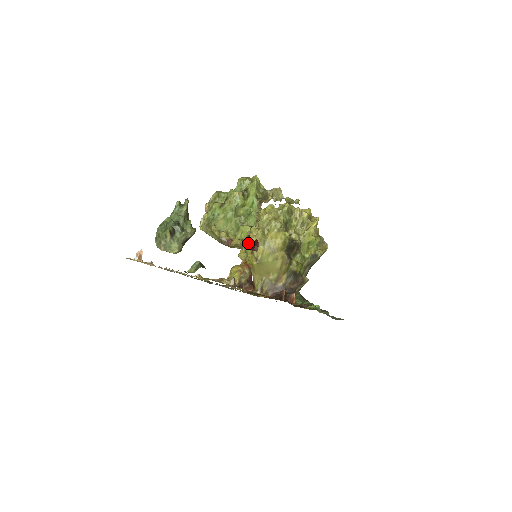
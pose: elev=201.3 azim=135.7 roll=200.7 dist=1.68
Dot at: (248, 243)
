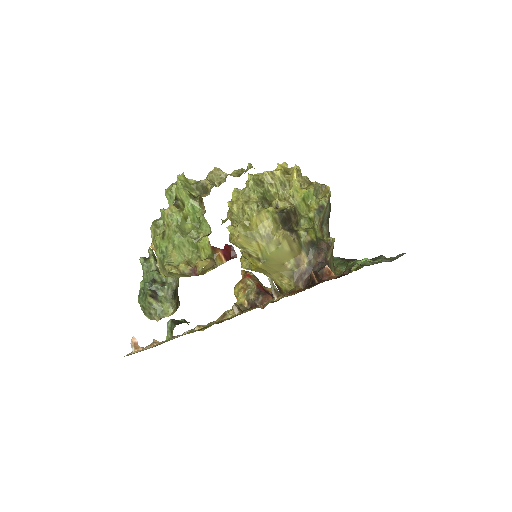
Dot at: (218, 256)
